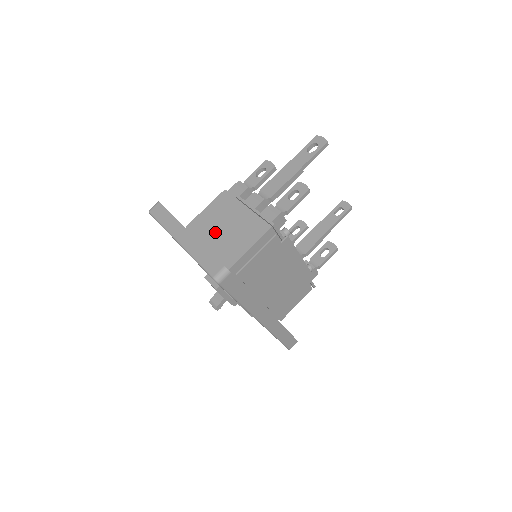
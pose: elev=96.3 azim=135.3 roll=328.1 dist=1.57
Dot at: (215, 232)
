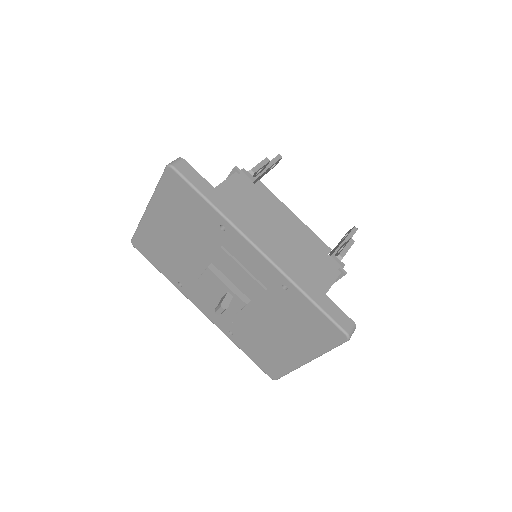
Dot at: occluded
